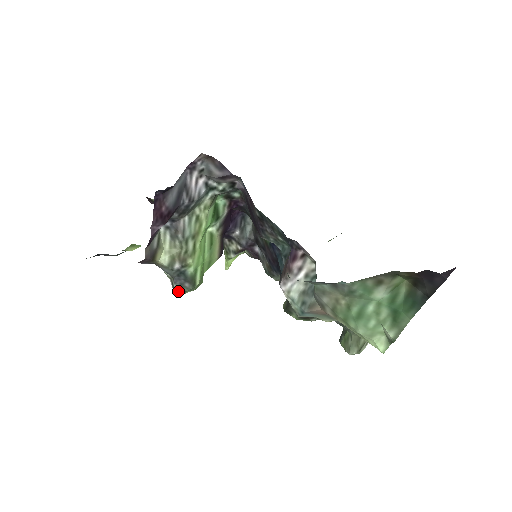
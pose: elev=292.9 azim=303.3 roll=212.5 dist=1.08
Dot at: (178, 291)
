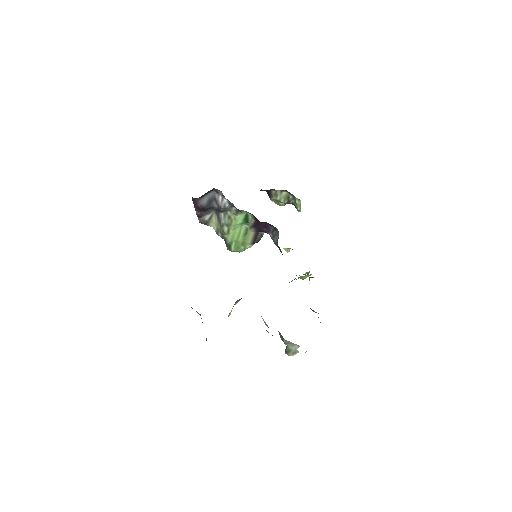
Dot at: (227, 247)
